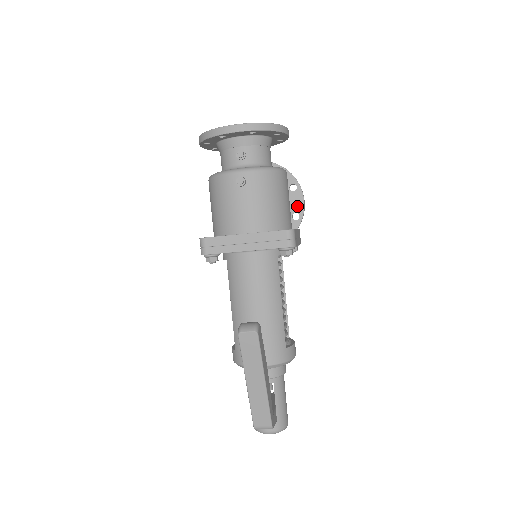
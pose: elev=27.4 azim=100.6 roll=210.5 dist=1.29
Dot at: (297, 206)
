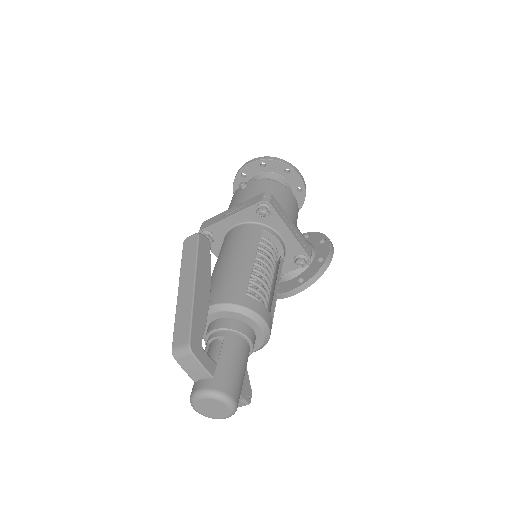
Dot at: (324, 252)
